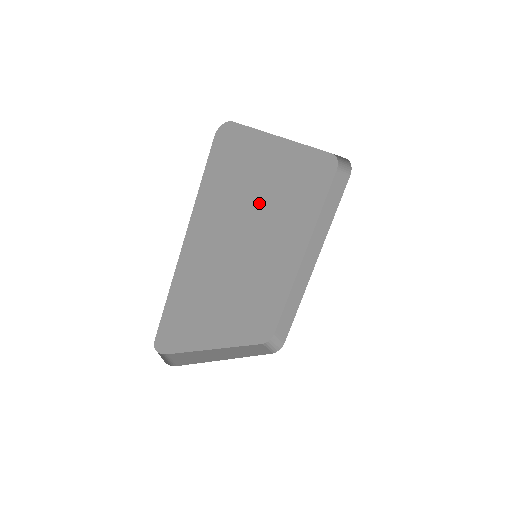
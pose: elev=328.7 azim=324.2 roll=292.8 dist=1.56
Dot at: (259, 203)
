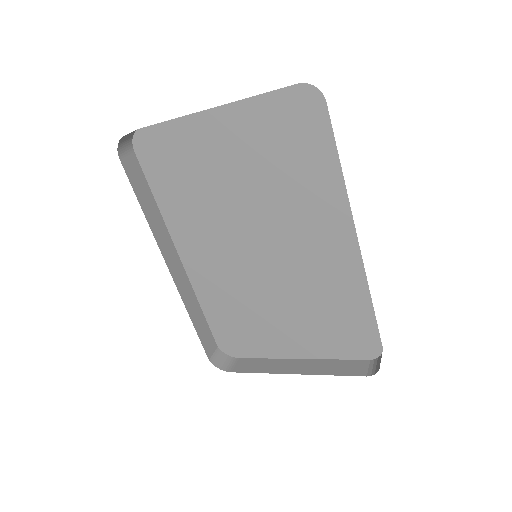
Dot at: (230, 194)
